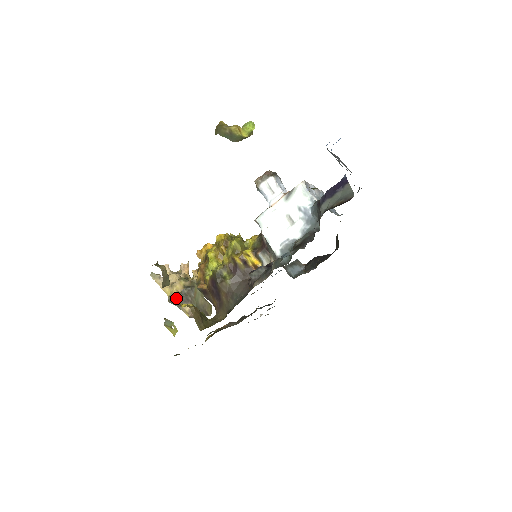
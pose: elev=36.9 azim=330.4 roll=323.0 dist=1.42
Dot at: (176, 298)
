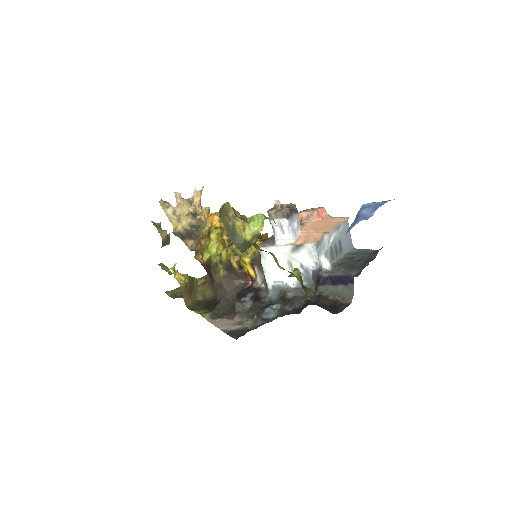
Dot at: (180, 233)
